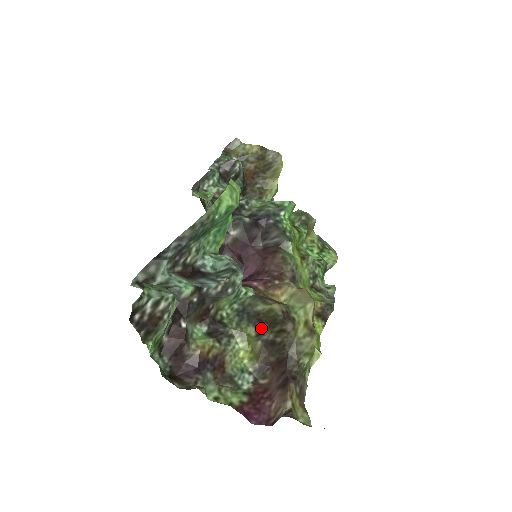
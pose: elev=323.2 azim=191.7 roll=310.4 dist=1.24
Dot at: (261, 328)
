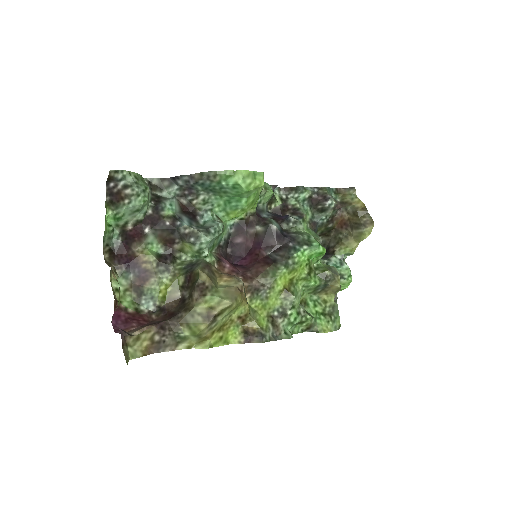
Dot at: (188, 284)
